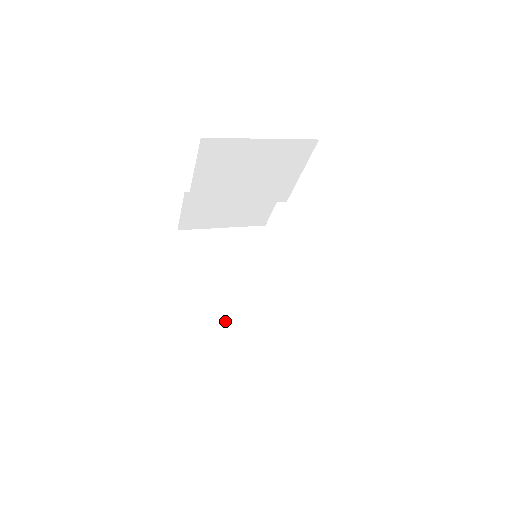
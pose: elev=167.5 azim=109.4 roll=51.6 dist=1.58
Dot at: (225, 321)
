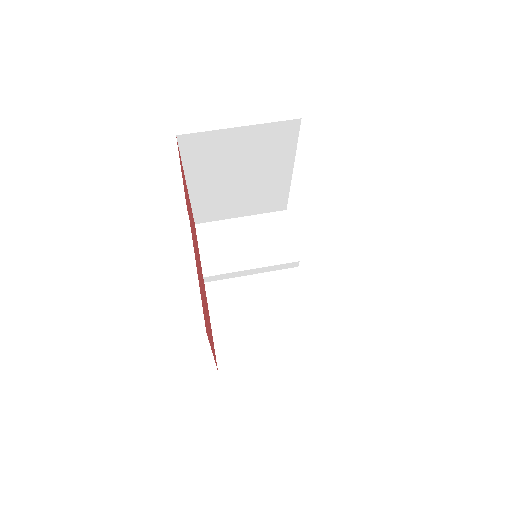
Dot at: (223, 203)
